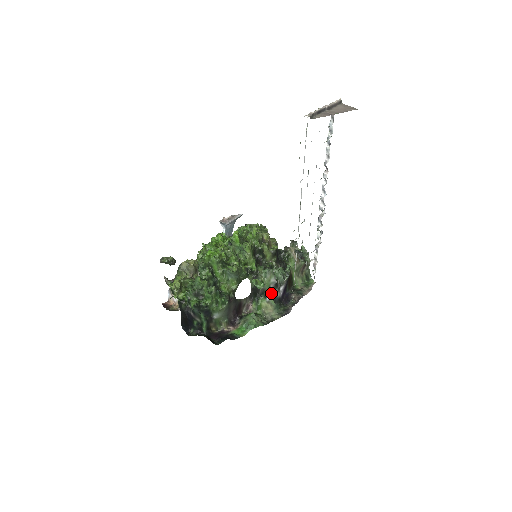
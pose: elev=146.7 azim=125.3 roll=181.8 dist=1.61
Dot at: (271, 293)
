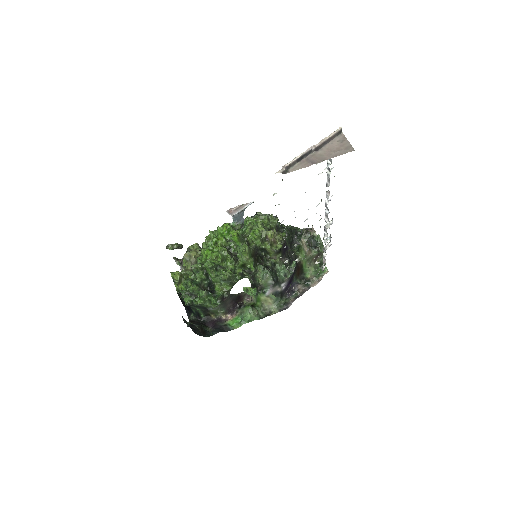
Dot at: (270, 289)
